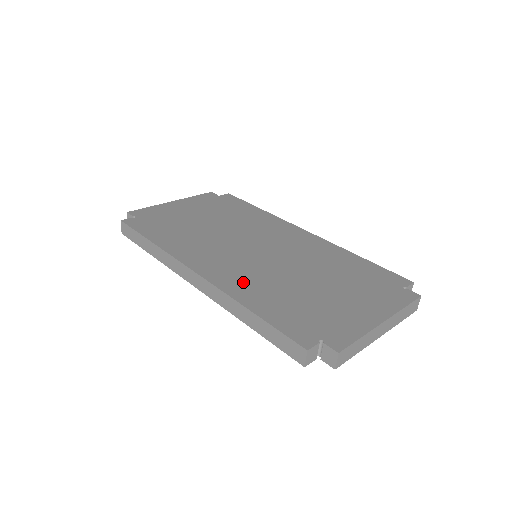
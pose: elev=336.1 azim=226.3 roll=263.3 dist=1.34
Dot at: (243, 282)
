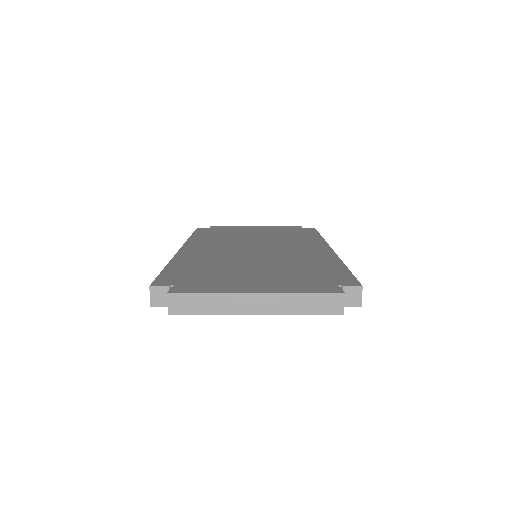
Dot at: (199, 256)
